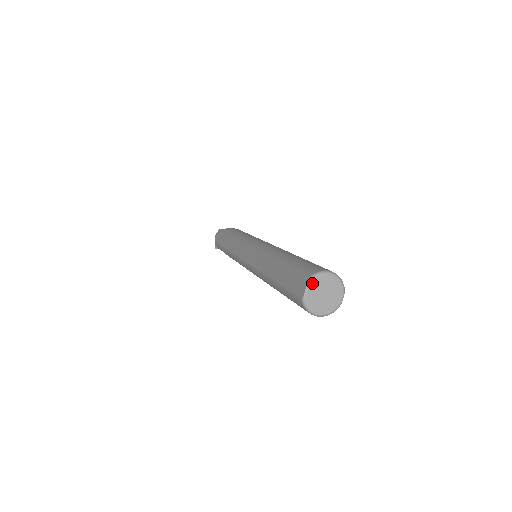
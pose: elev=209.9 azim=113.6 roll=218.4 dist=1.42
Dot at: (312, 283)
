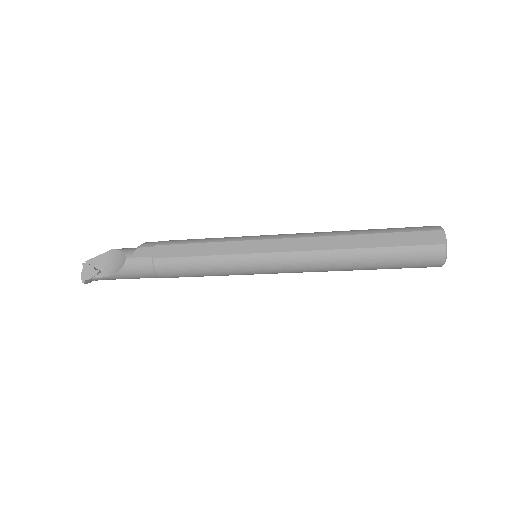
Dot at: (444, 232)
